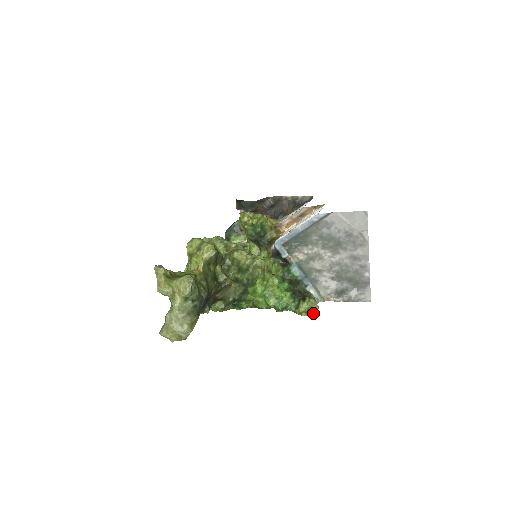
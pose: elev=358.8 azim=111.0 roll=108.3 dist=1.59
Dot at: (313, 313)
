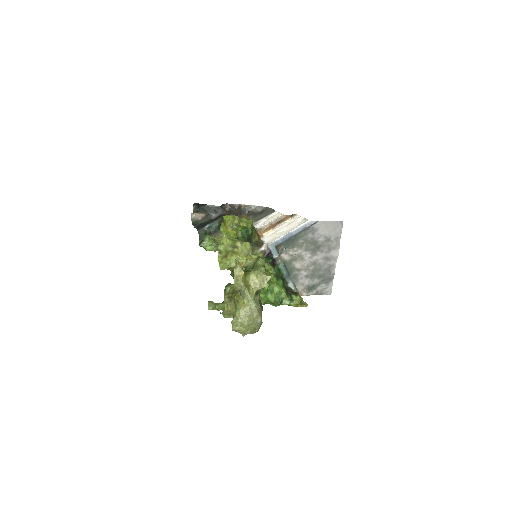
Dot at: (306, 305)
